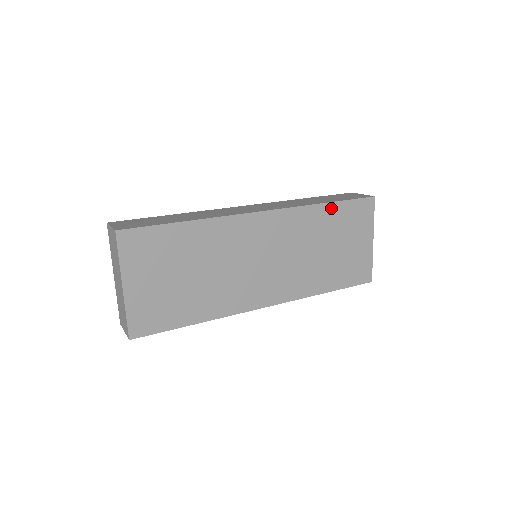
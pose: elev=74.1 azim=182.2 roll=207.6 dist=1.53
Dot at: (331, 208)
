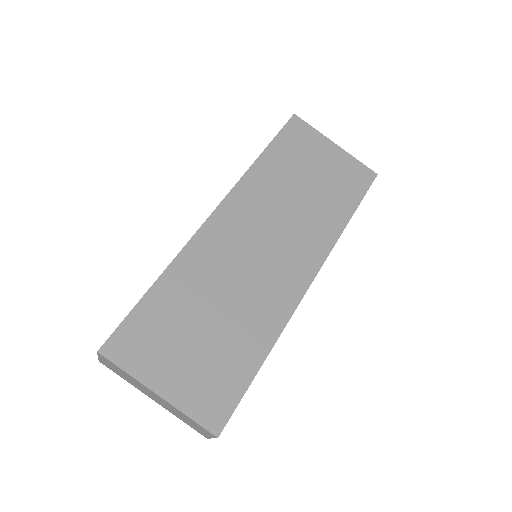
Dot at: (269, 155)
